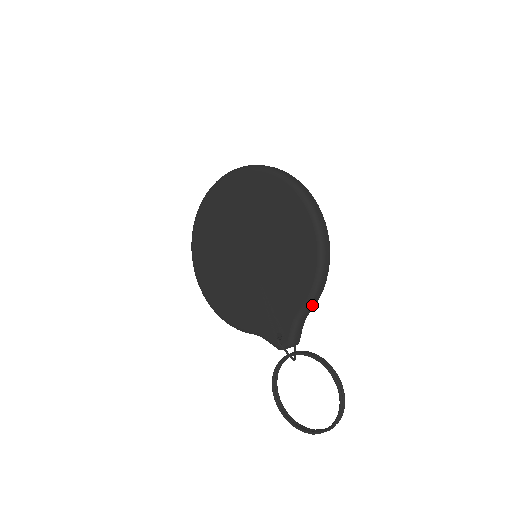
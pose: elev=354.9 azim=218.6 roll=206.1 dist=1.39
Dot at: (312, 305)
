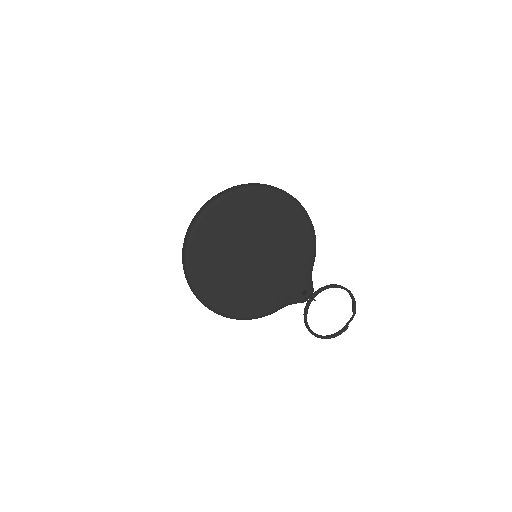
Dot at: (314, 258)
